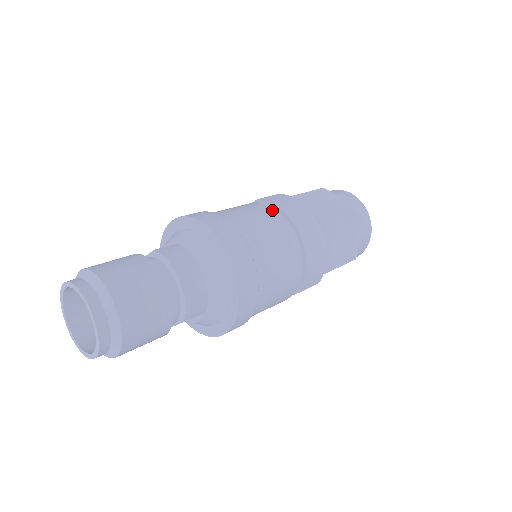
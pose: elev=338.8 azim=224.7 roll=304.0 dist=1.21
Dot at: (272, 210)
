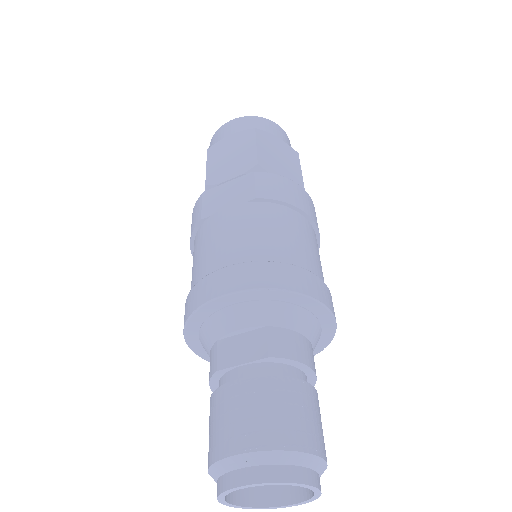
Dot at: (287, 211)
